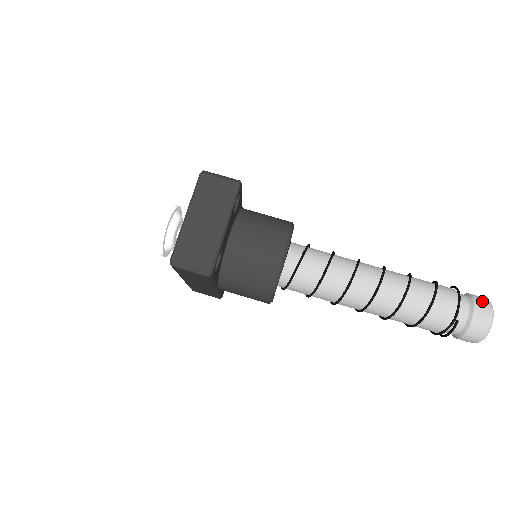
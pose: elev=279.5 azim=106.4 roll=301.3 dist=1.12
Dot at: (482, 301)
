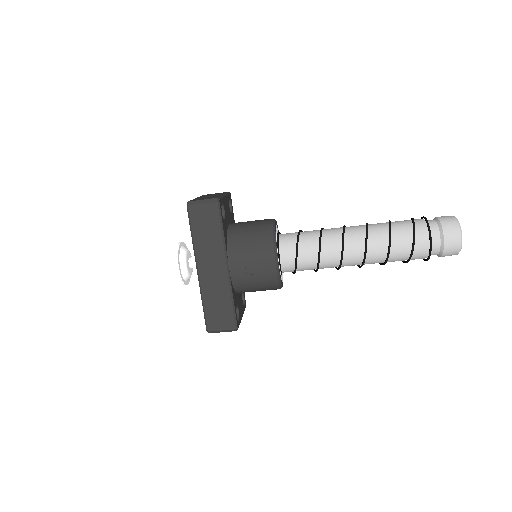
Dot at: (450, 254)
